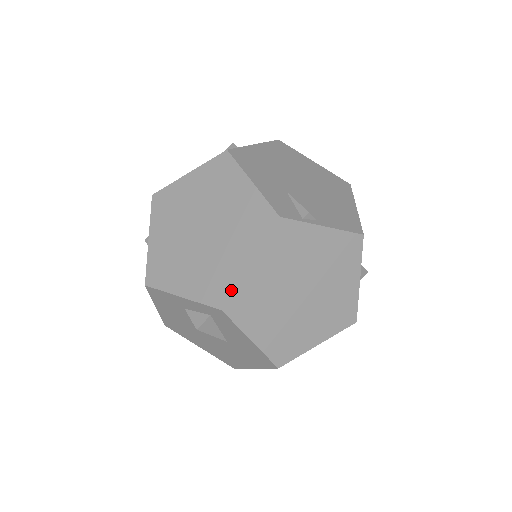
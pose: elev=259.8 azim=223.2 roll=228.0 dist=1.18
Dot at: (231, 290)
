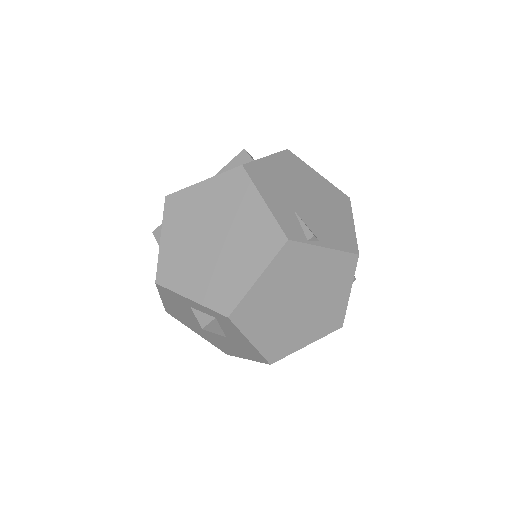
Dot at: (238, 300)
